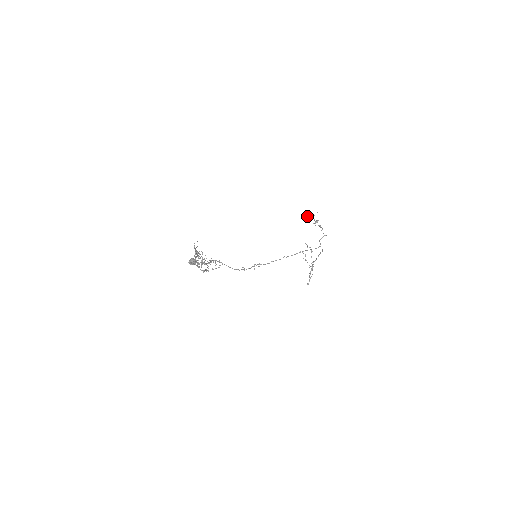
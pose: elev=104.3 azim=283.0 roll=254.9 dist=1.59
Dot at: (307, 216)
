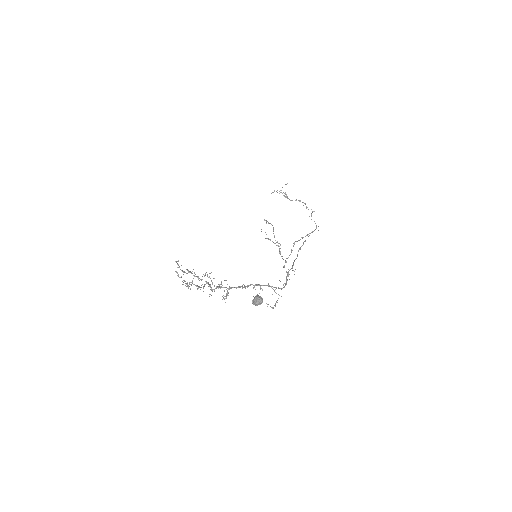
Dot at: occluded
